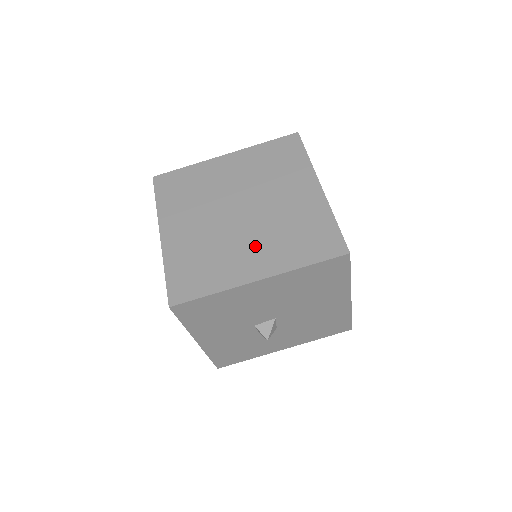
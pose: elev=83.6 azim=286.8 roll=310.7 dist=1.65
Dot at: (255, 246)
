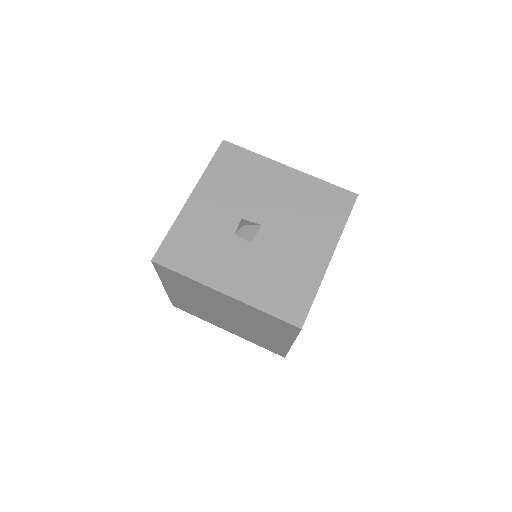
Dot at: occluded
